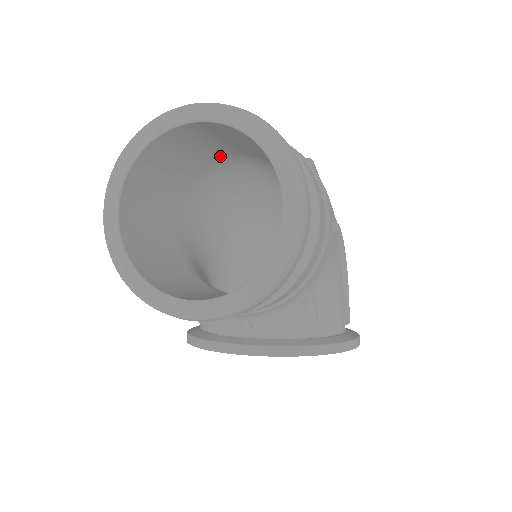
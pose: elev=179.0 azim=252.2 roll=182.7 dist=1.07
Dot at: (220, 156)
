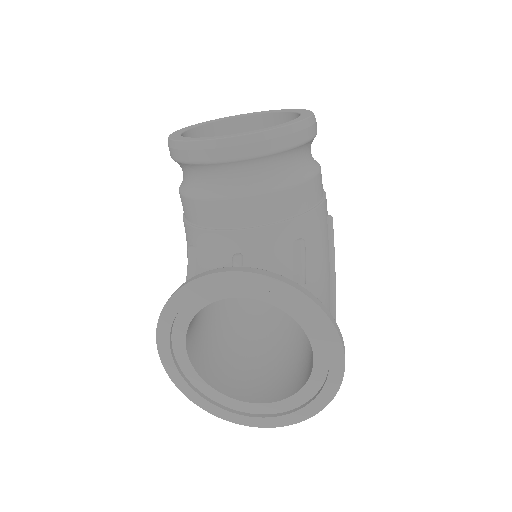
Dot at: occluded
